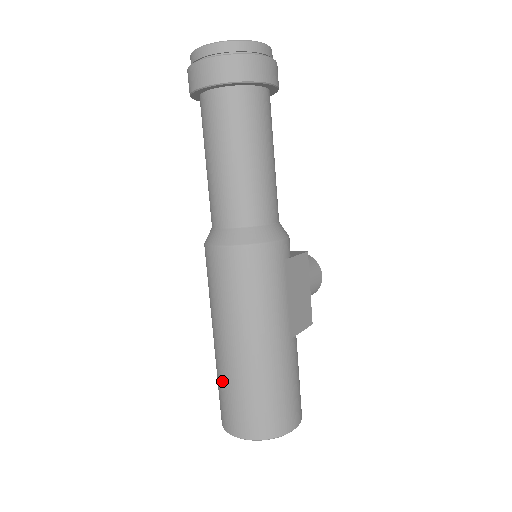
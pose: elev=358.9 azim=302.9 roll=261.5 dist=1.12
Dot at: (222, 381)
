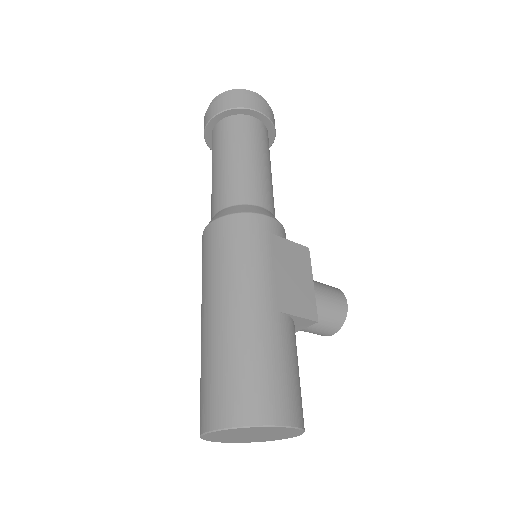
Dot at: (201, 366)
